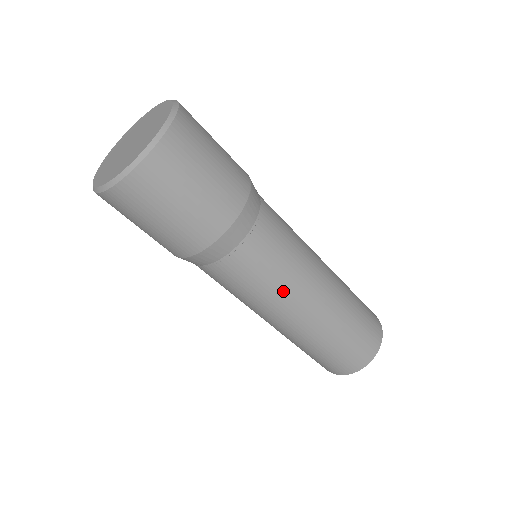
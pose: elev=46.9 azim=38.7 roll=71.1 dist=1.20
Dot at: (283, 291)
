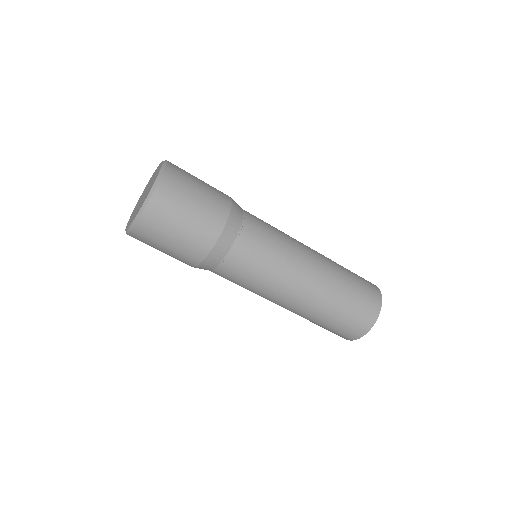
Dot at: (260, 293)
